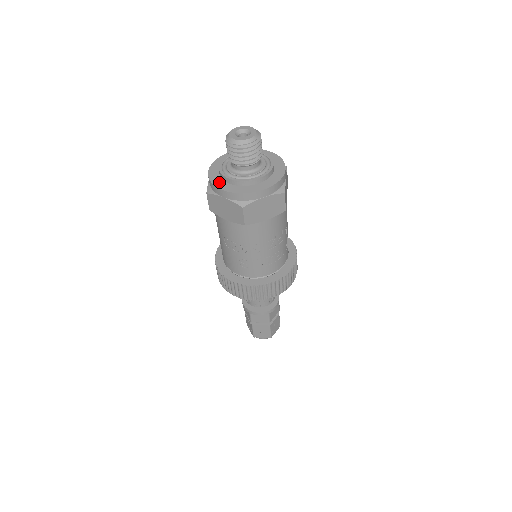
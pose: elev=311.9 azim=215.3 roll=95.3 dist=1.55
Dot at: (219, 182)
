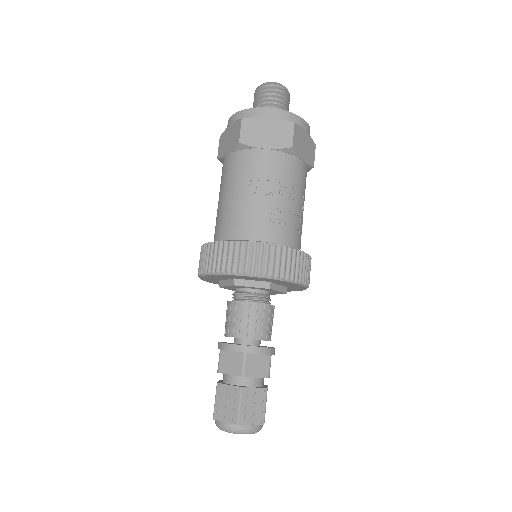
Dot at: occluded
